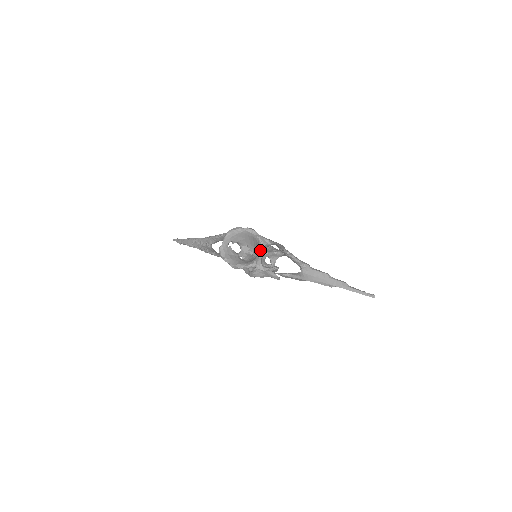
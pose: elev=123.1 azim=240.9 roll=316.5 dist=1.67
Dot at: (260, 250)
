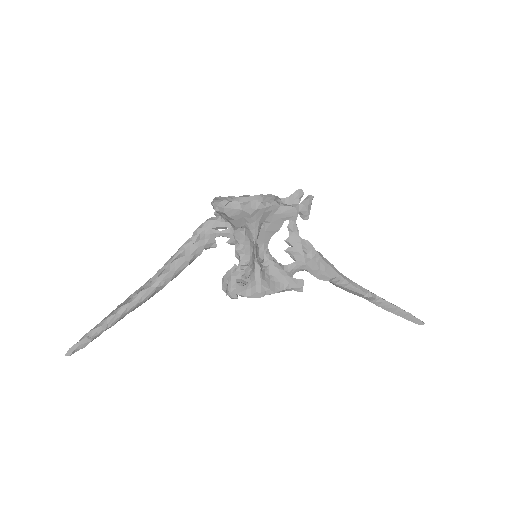
Dot at: (273, 198)
